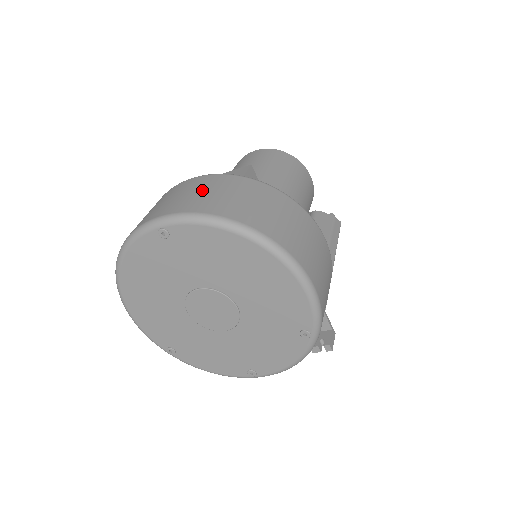
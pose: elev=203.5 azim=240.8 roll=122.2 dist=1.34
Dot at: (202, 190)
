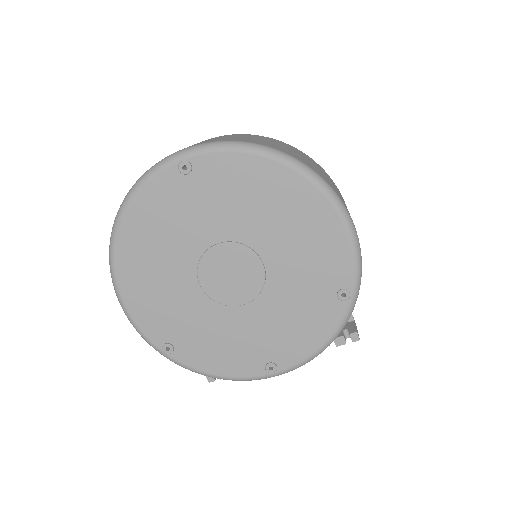
Dot at: (222, 137)
